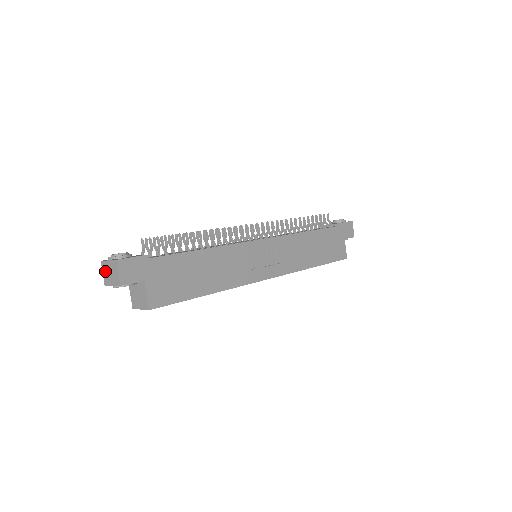
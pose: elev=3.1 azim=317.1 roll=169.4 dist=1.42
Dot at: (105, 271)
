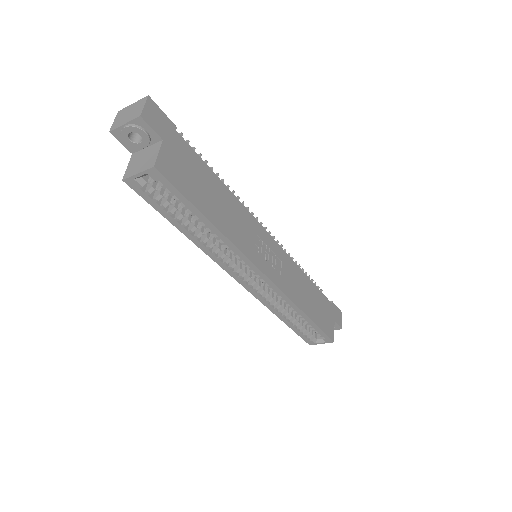
Dot at: (120, 116)
